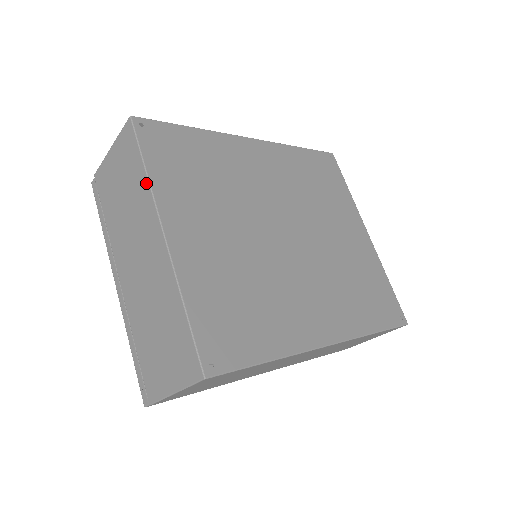
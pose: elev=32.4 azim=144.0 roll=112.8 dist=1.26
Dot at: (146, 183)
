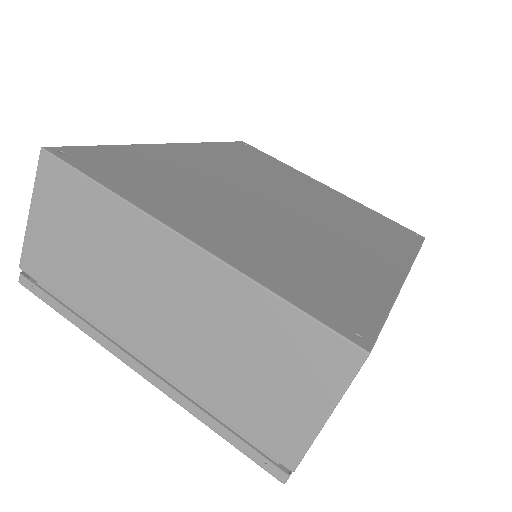
Dot at: (117, 202)
